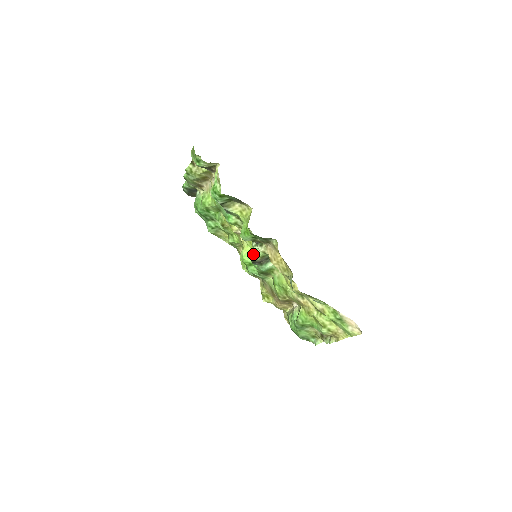
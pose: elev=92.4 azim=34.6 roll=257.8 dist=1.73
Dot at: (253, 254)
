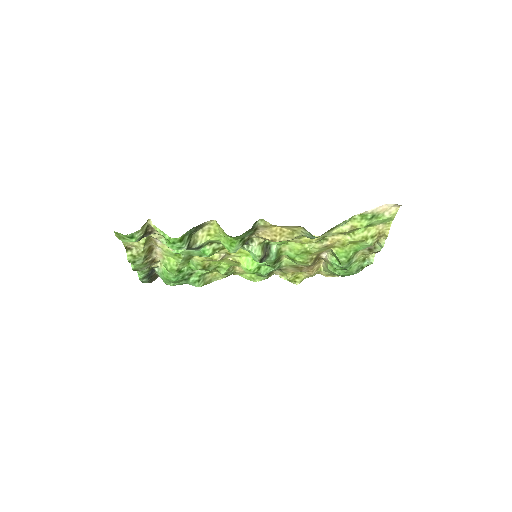
Dot at: (254, 255)
